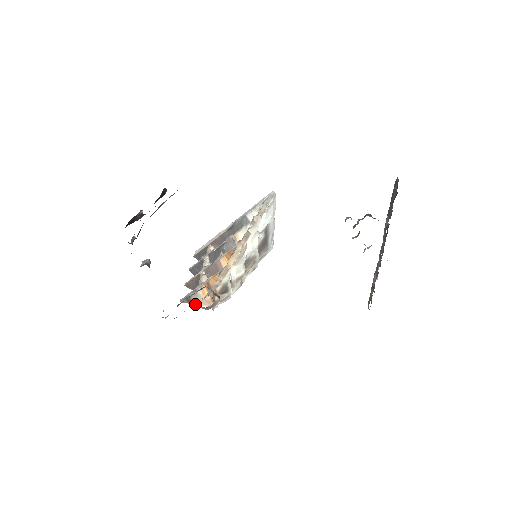
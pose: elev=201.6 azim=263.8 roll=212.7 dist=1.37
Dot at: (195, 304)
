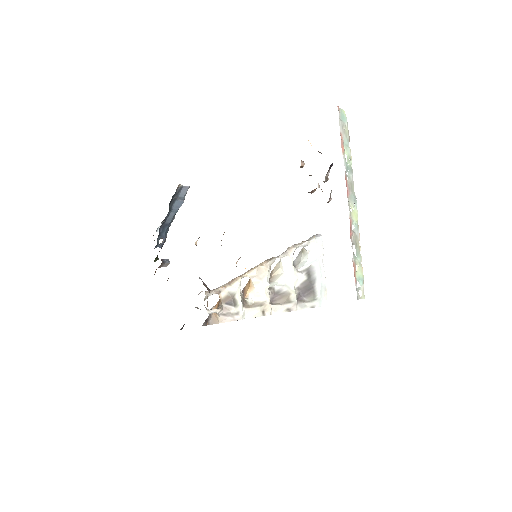
Dot at: (196, 307)
